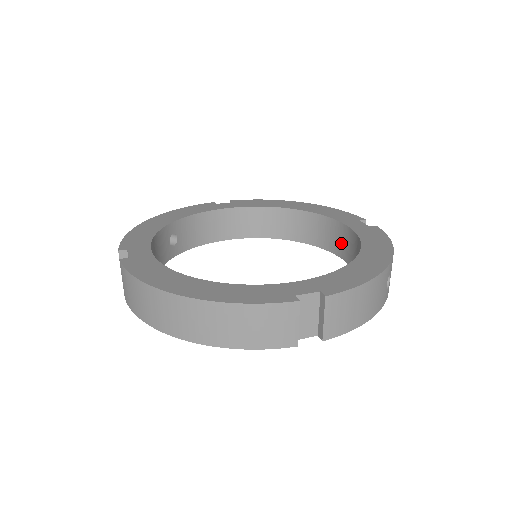
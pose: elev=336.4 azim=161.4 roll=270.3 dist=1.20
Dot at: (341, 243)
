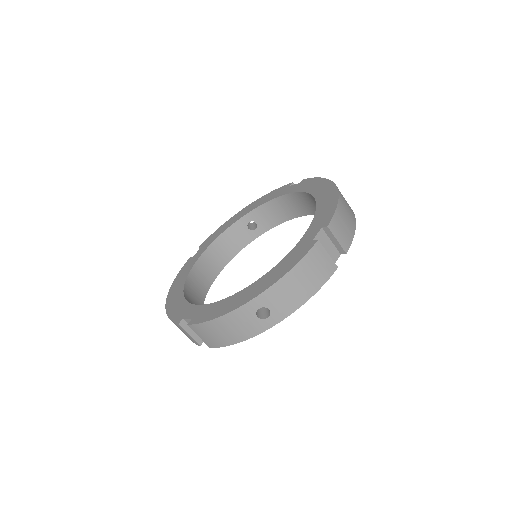
Dot at: occluded
